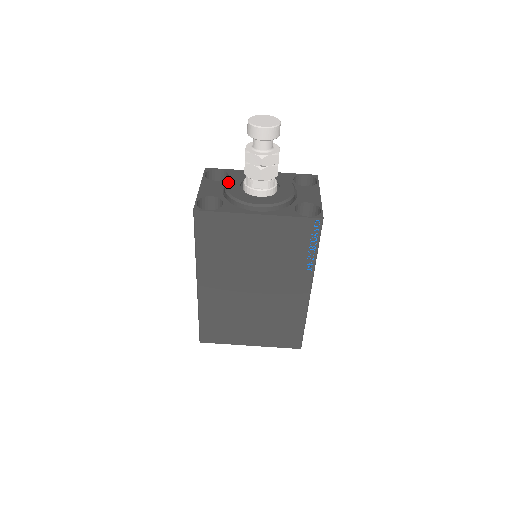
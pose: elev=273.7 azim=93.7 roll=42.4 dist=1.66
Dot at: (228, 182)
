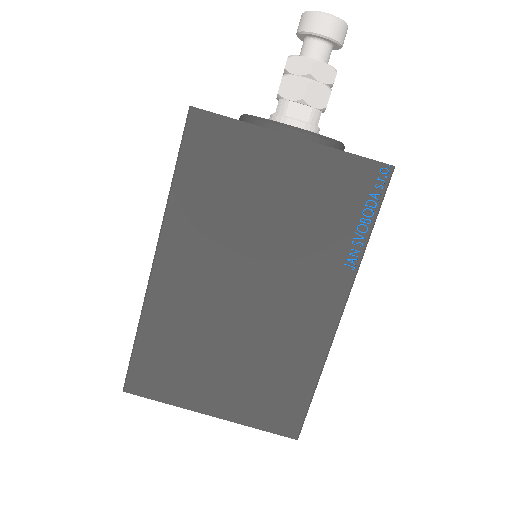
Dot at: occluded
